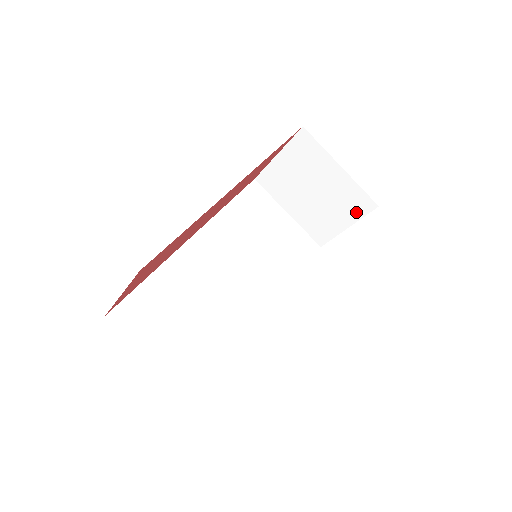
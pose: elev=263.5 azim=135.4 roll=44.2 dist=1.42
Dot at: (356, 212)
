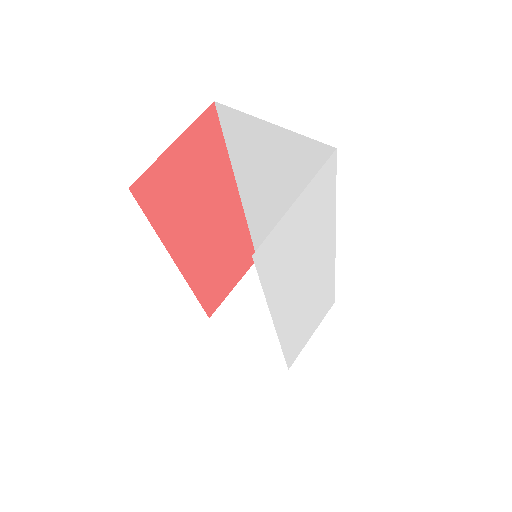
Dot at: occluded
